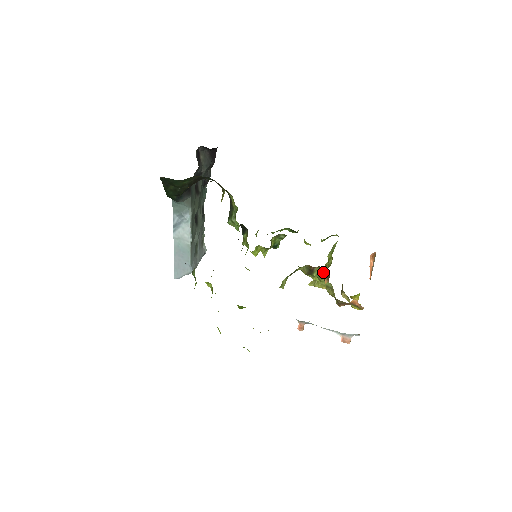
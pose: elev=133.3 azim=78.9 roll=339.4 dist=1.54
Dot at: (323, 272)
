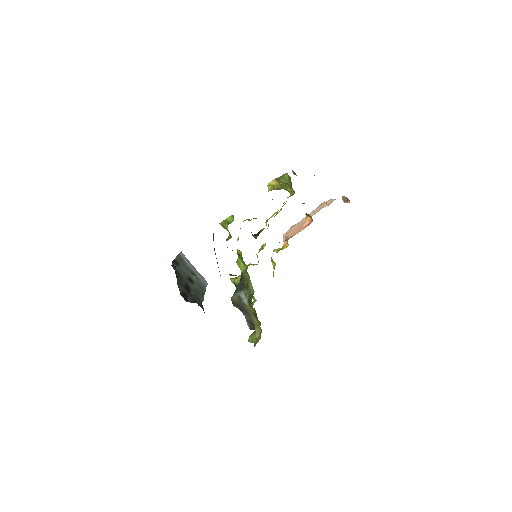
Dot at: occluded
